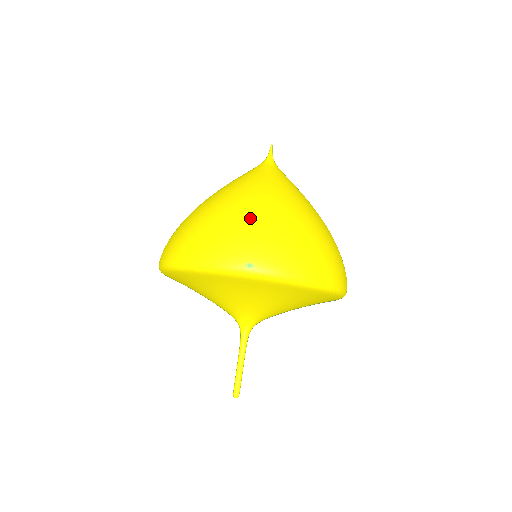
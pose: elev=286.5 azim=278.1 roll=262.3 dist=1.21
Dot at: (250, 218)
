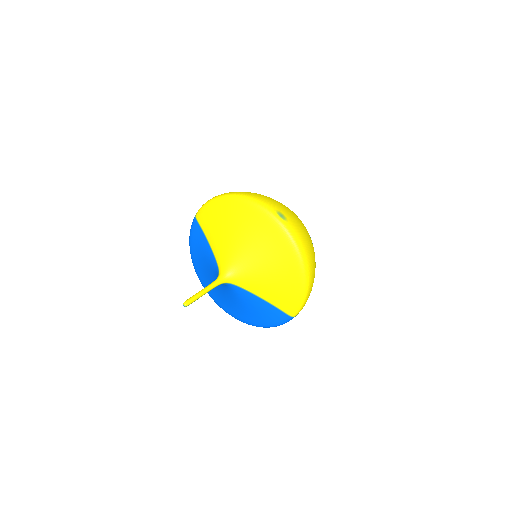
Dot at: occluded
